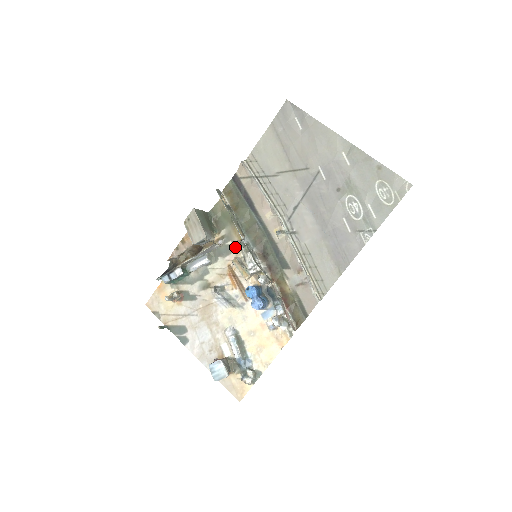
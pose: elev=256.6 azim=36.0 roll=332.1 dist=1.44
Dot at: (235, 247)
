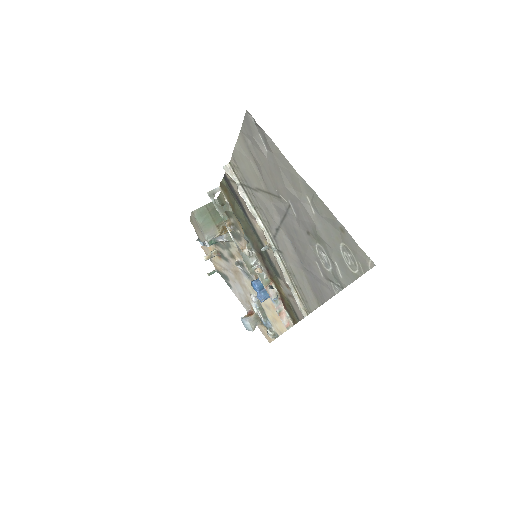
Dot at: (243, 237)
